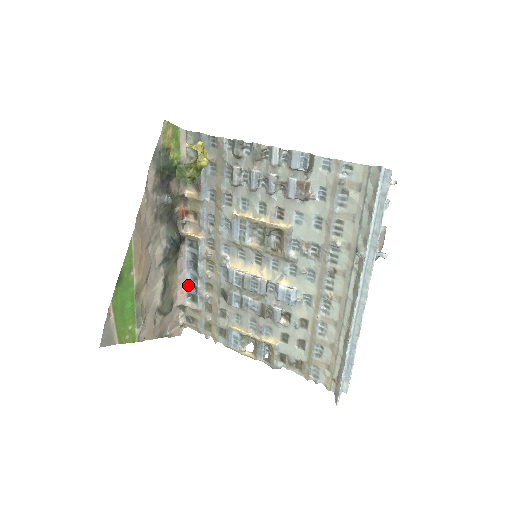
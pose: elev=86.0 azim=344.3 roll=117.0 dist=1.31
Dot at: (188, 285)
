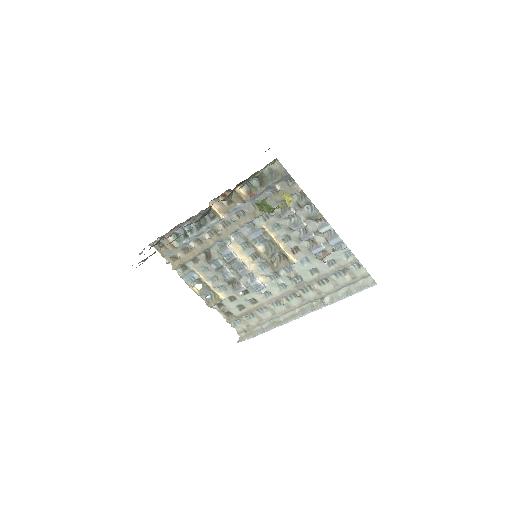
Dot at: (180, 228)
